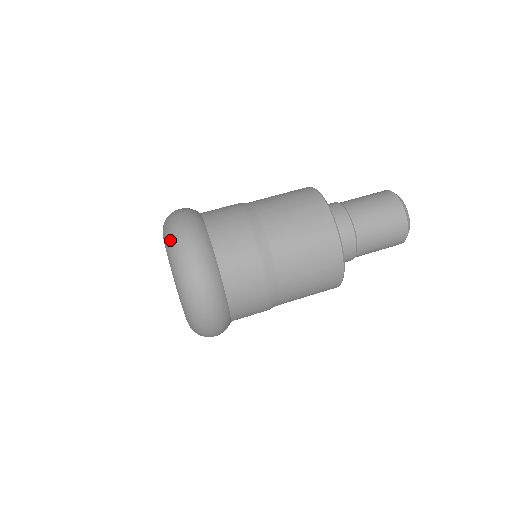
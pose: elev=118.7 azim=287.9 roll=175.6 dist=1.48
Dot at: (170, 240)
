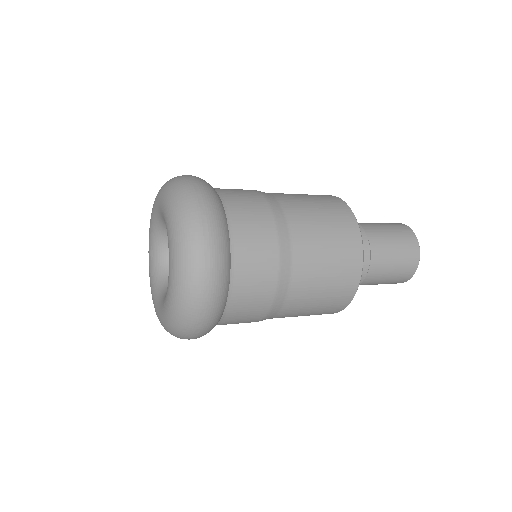
Dot at: (178, 202)
